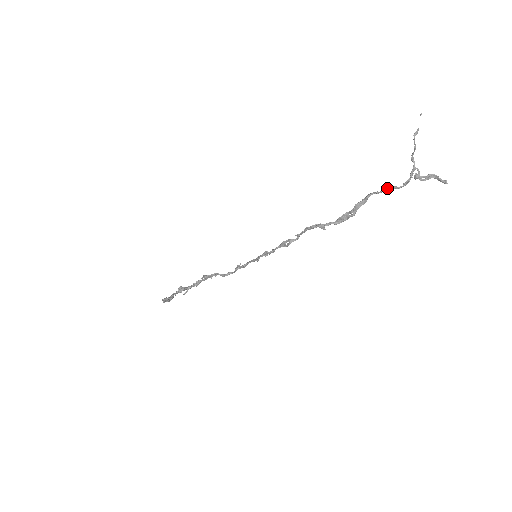
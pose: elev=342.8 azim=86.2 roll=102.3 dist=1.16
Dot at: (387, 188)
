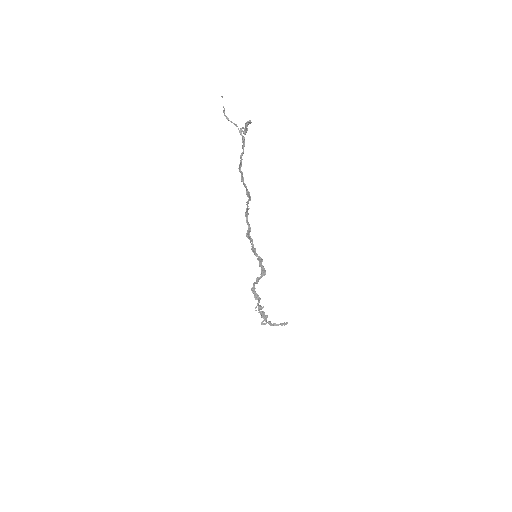
Dot at: (240, 155)
